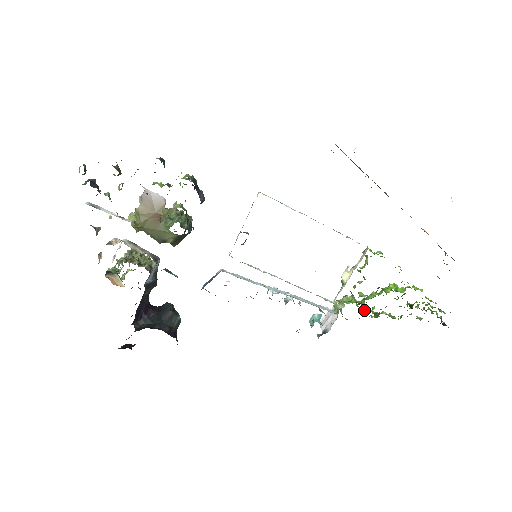
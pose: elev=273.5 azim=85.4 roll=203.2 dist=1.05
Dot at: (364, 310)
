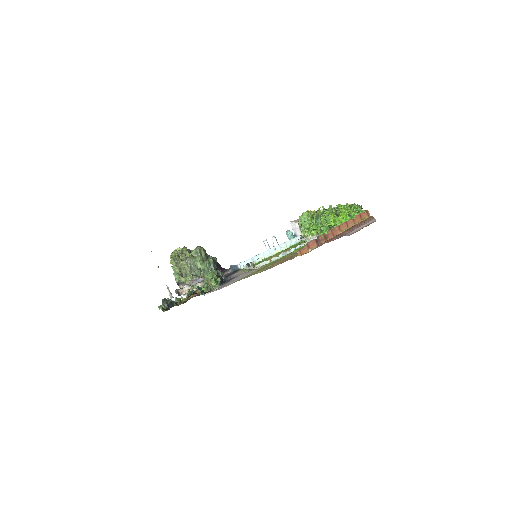
Dot at: (316, 219)
